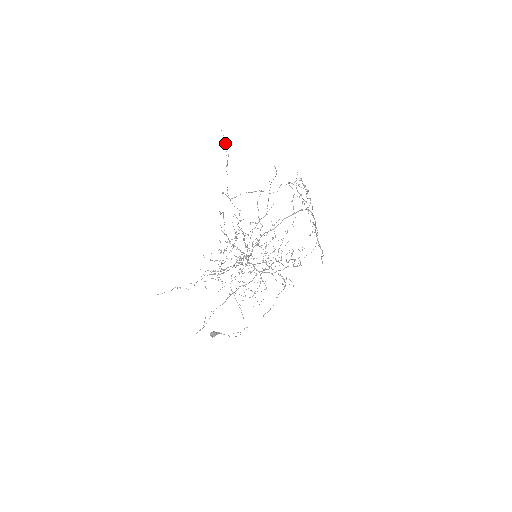
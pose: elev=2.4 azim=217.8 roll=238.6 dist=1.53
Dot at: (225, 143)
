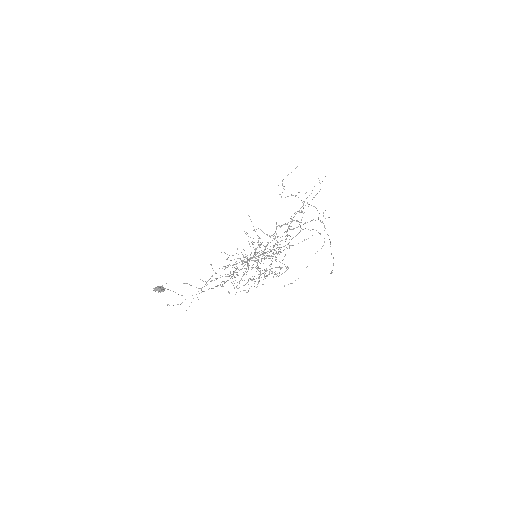
Dot at: occluded
